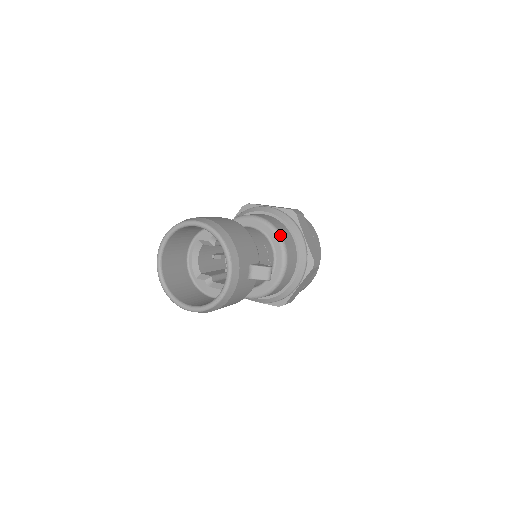
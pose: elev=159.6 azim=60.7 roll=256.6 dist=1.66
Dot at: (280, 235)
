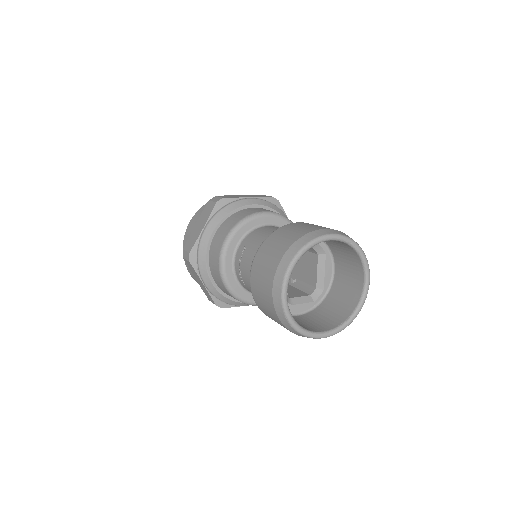
Dot at: occluded
